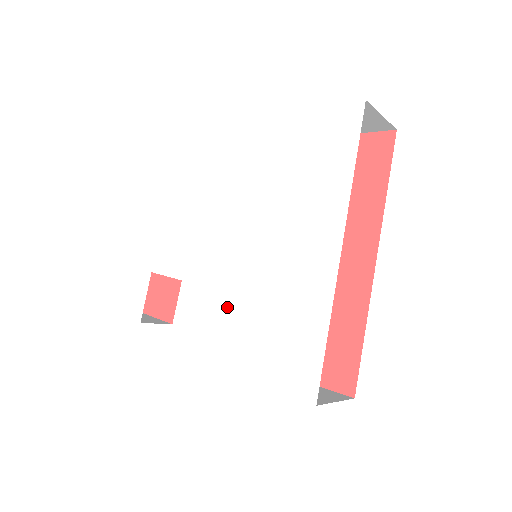
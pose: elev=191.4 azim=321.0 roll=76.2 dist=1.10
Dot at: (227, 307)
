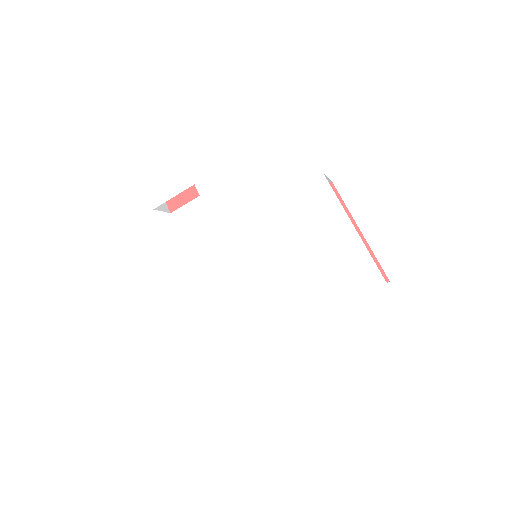
Dot at: (215, 276)
